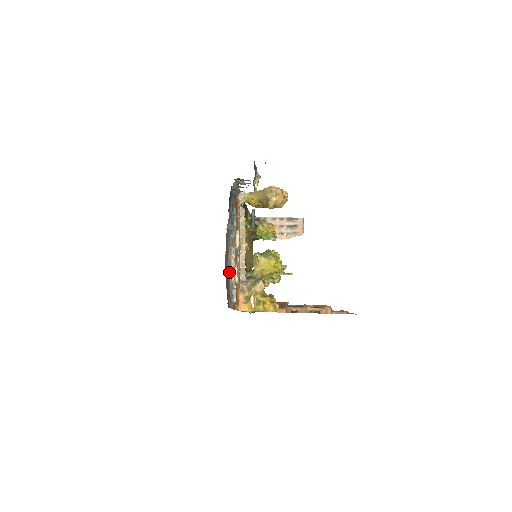
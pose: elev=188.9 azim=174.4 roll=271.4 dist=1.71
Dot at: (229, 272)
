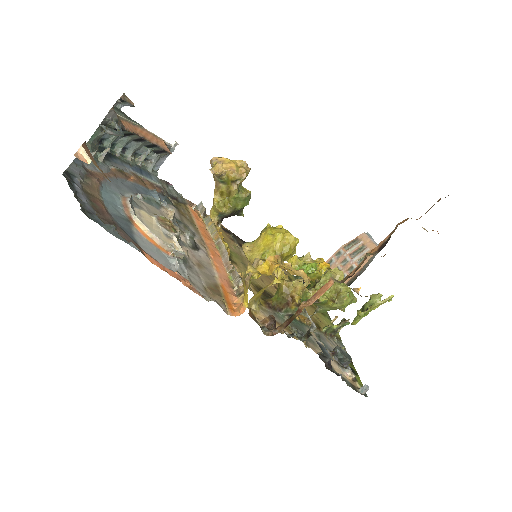
Dot at: (127, 217)
